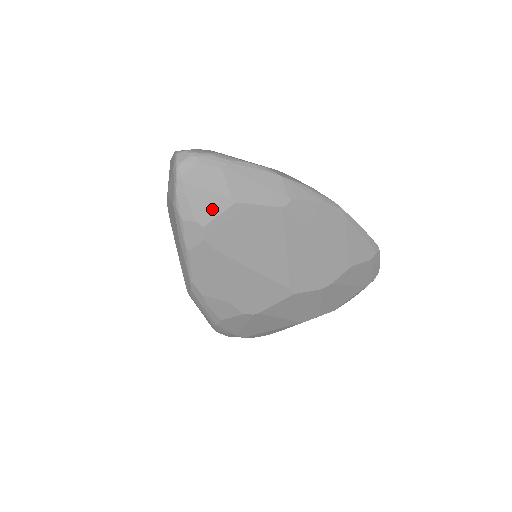
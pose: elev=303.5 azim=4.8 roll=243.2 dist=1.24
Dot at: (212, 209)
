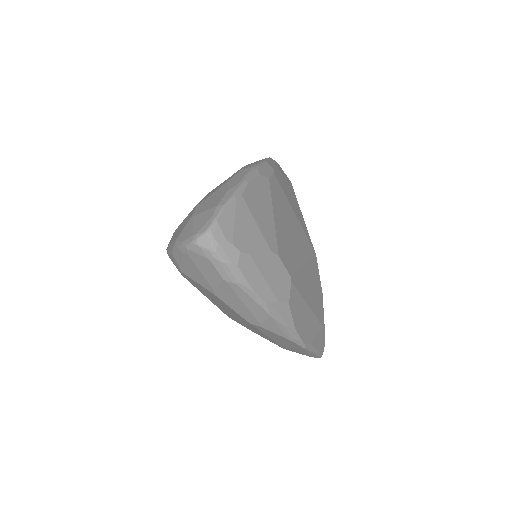
Dot at: (195, 277)
